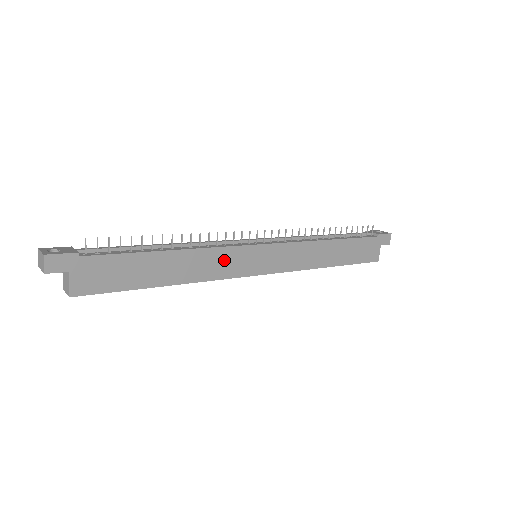
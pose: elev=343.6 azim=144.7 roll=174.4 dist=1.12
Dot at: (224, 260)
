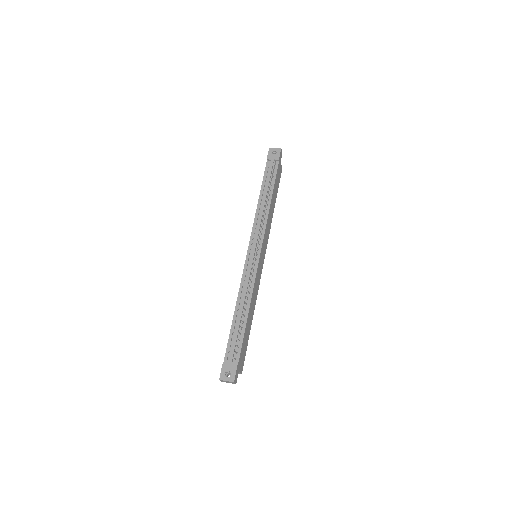
Dot at: (257, 282)
